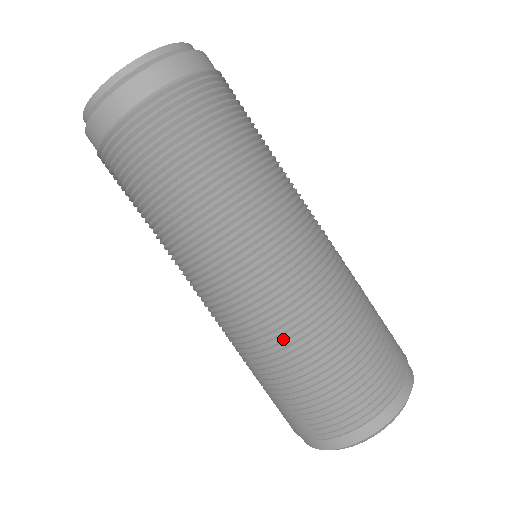
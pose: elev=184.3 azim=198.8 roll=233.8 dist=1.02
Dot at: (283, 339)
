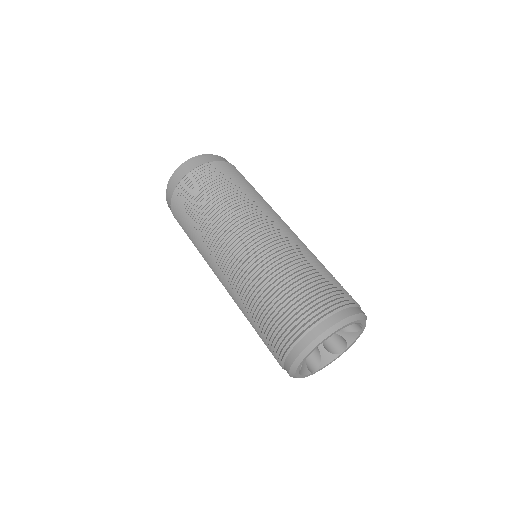
Dot at: (242, 298)
